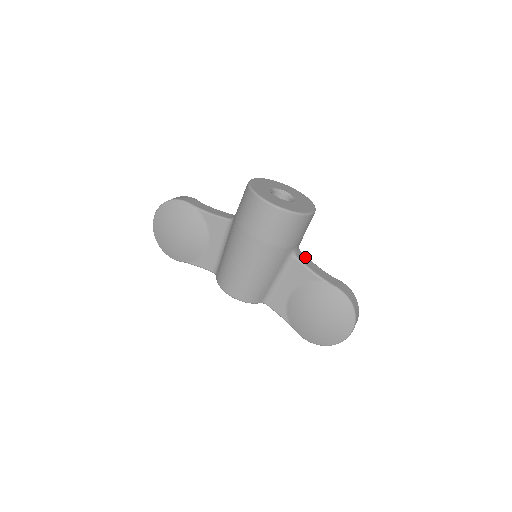
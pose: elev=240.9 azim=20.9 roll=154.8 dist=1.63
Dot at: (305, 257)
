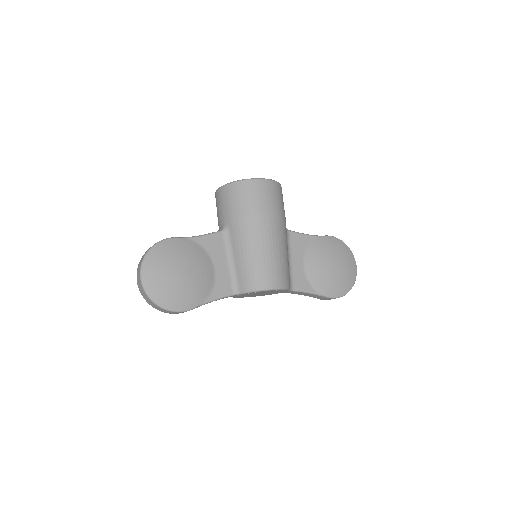
Dot at: occluded
